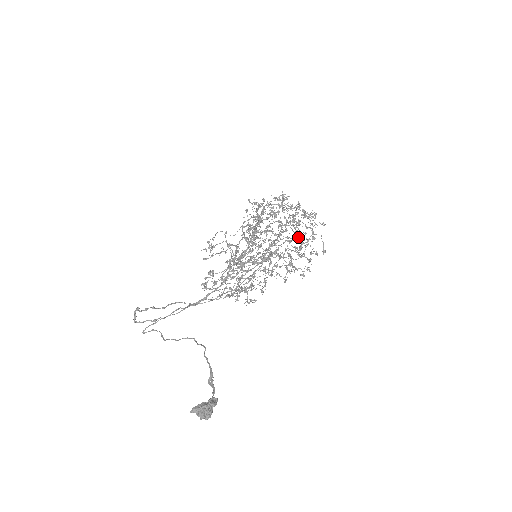
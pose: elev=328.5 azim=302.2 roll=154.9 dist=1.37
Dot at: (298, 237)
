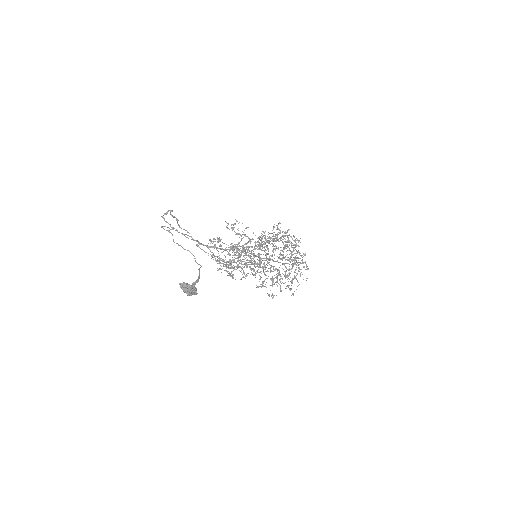
Dot at: occluded
